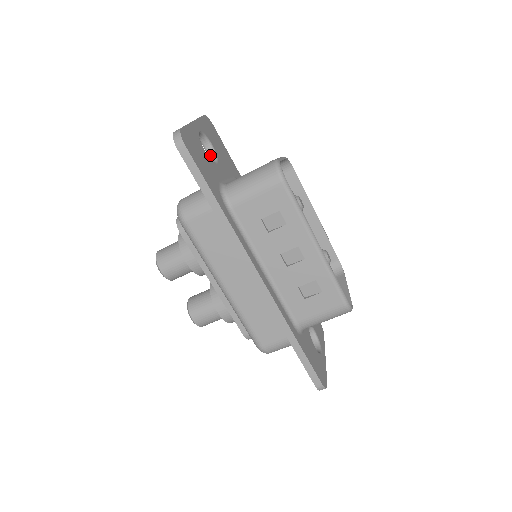
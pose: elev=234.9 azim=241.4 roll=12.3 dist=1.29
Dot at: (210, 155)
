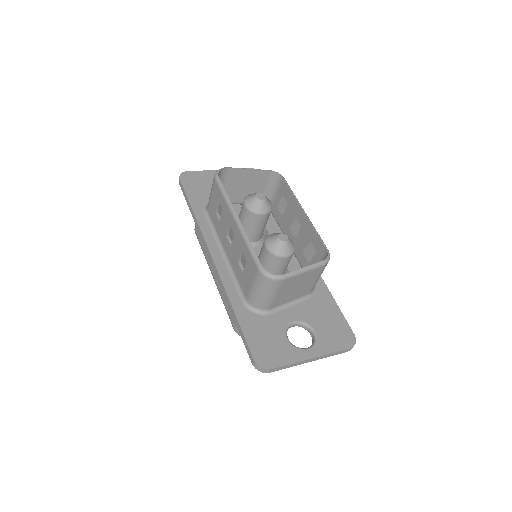
Dot at: occluded
